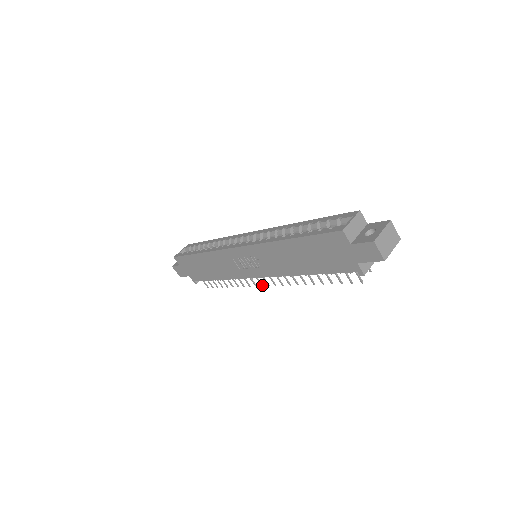
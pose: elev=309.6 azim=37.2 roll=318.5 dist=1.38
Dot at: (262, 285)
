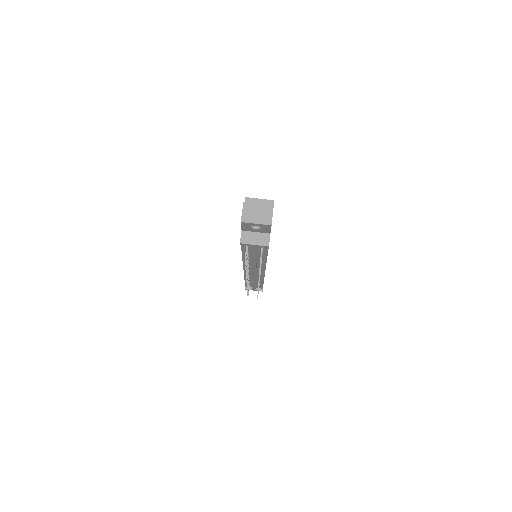
Dot at: (247, 283)
